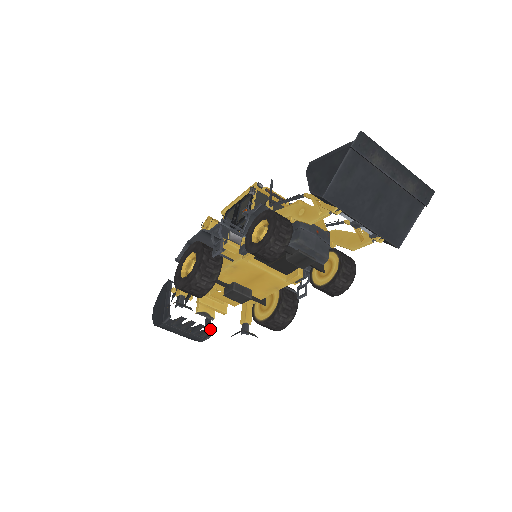
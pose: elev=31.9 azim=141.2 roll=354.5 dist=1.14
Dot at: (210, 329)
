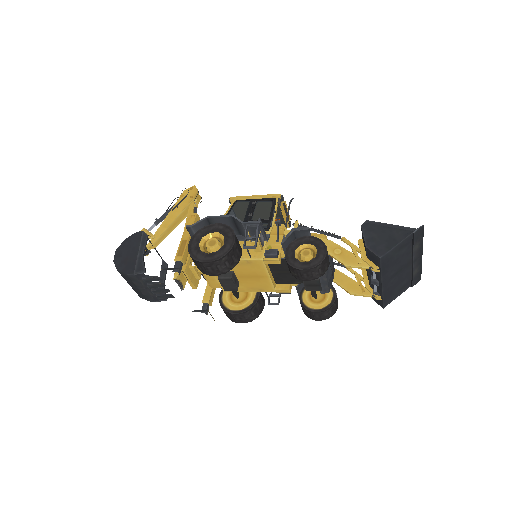
Dot at: (172, 296)
